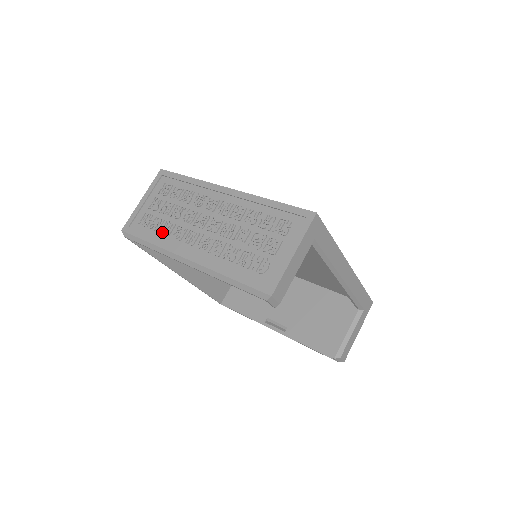
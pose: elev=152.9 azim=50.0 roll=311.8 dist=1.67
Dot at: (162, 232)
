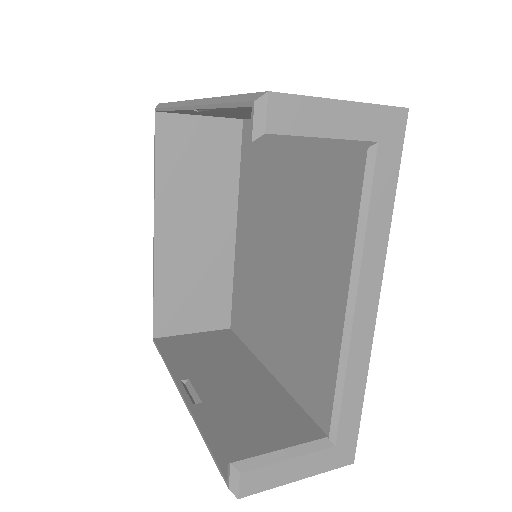
Dot at: occluded
